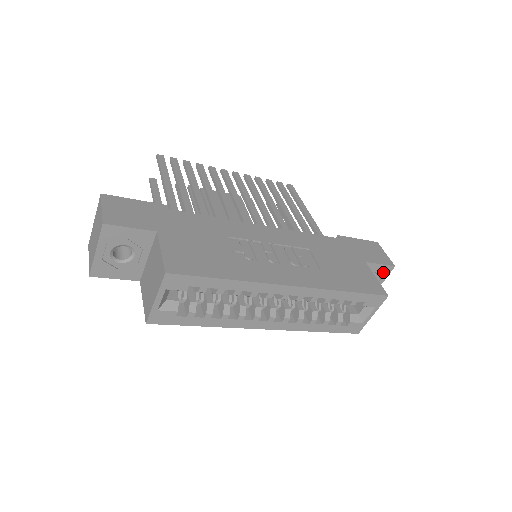
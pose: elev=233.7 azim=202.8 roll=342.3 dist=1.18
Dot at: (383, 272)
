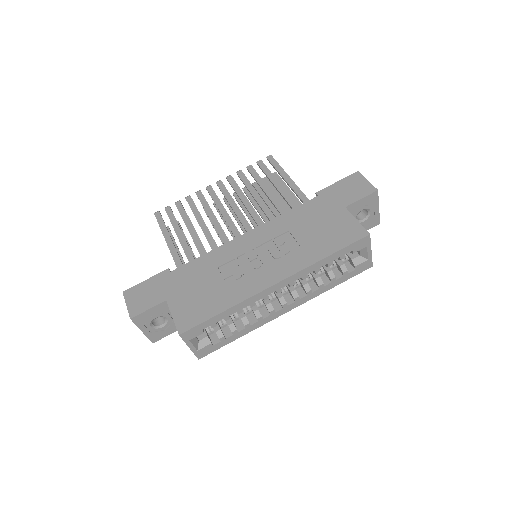
Dot at: (371, 200)
